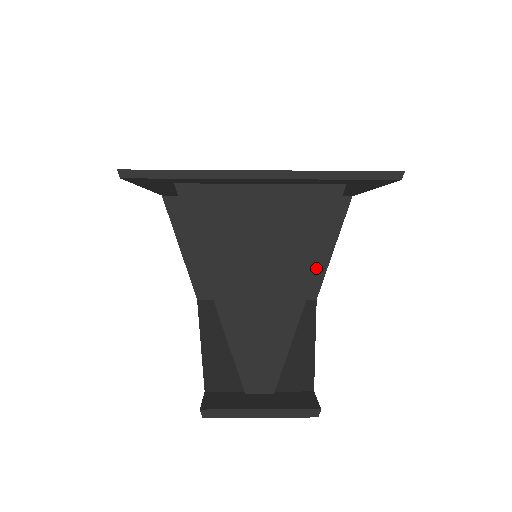
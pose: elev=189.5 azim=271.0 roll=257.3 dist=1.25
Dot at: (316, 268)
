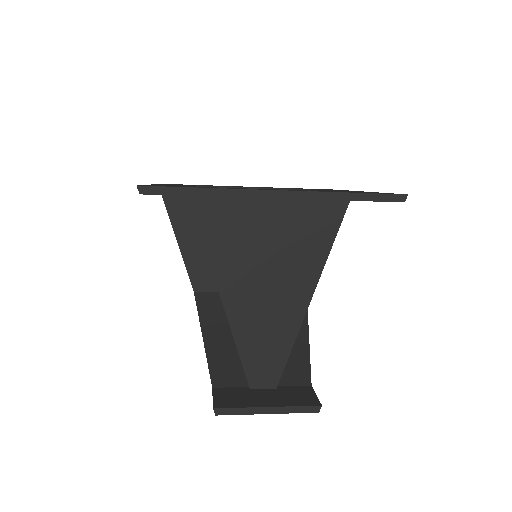
Dot at: (319, 277)
